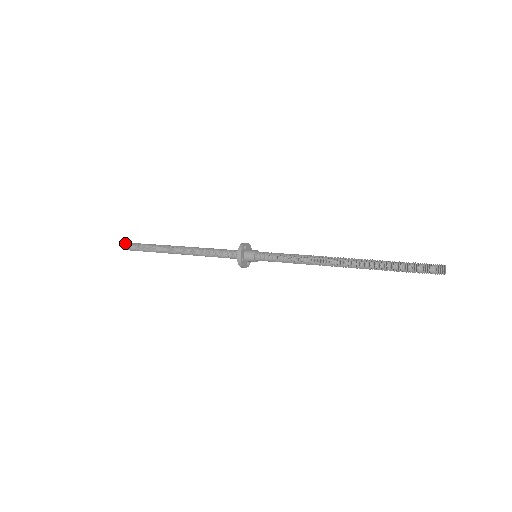
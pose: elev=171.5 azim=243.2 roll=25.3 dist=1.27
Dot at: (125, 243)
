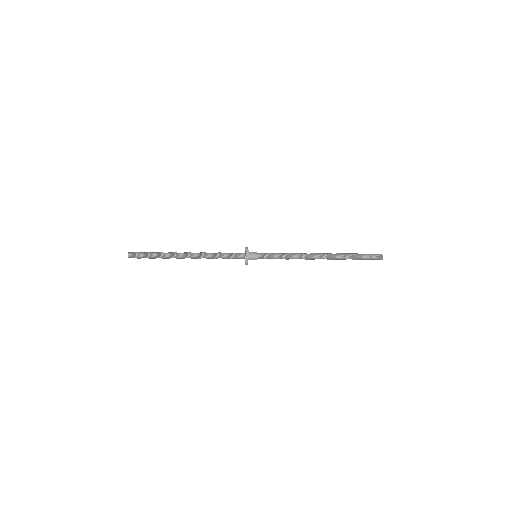
Dot at: (130, 252)
